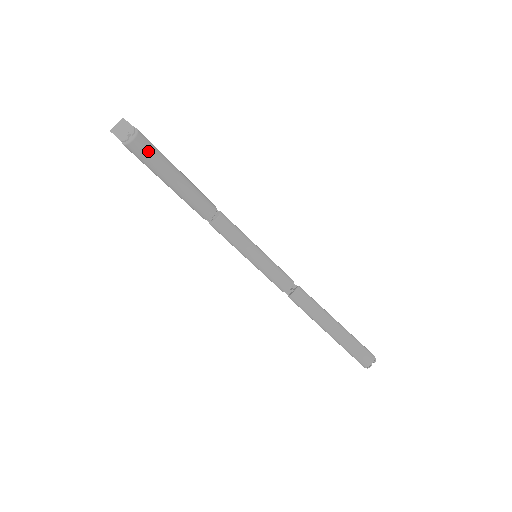
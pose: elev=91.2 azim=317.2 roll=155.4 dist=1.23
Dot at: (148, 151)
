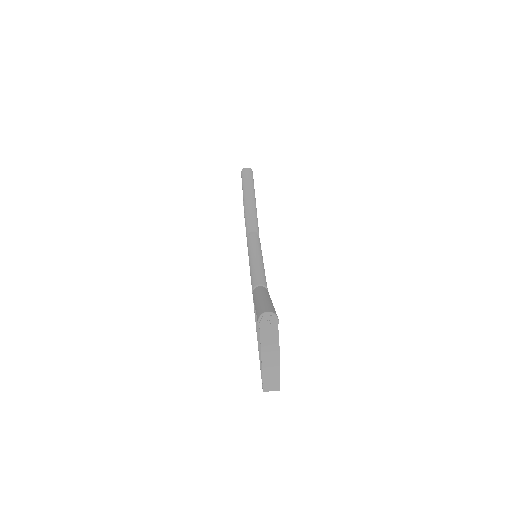
Dot at: (248, 176)
